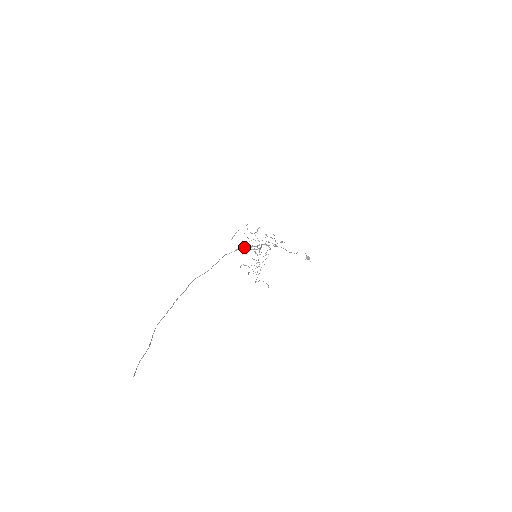
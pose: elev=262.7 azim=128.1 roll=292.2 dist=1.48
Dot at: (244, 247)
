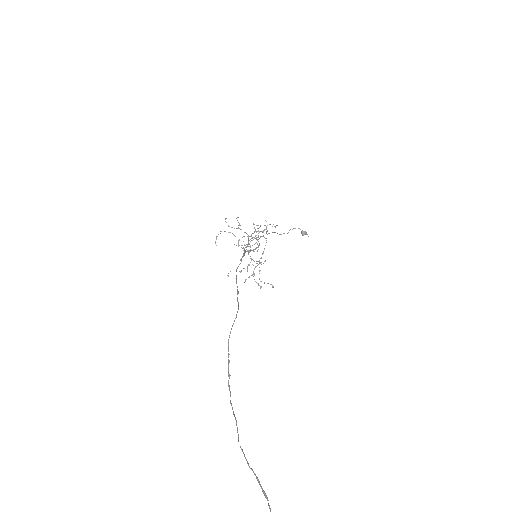
Dot at: (245, 251)
